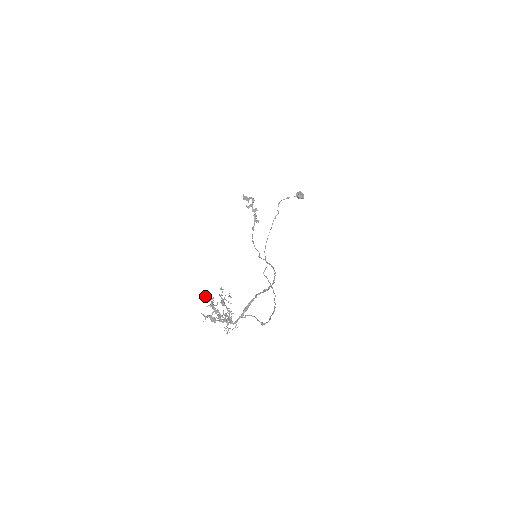
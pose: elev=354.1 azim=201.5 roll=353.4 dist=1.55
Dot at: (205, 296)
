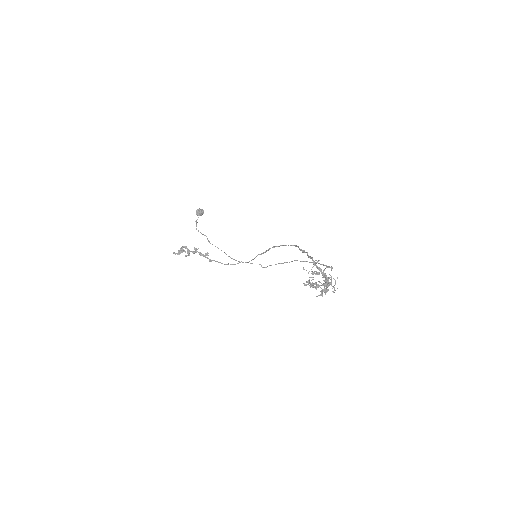
Dot at: (304, 285)
